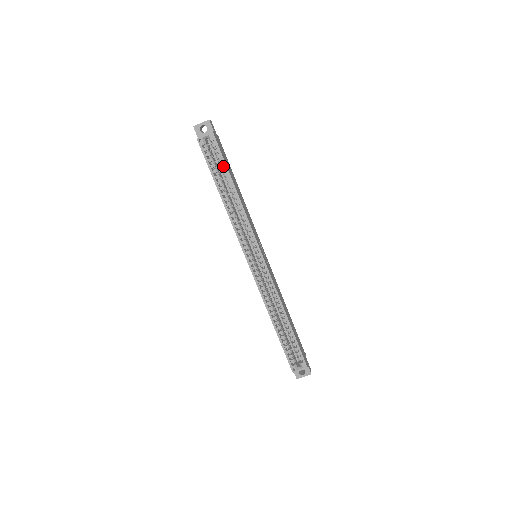
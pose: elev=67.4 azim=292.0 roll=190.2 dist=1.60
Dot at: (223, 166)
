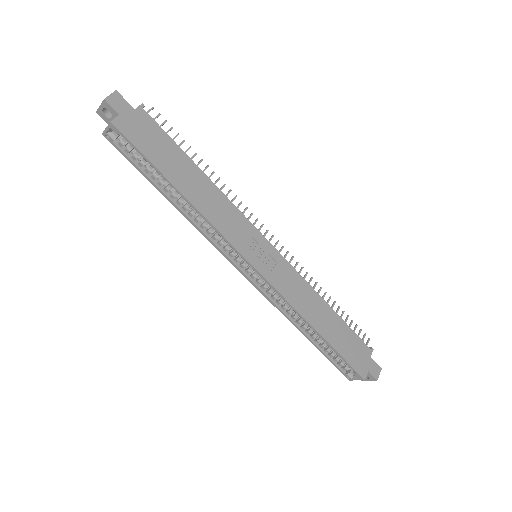
Dot at: (151, 163)
